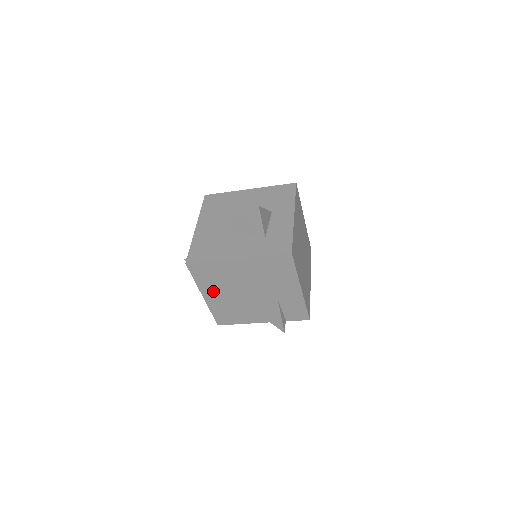
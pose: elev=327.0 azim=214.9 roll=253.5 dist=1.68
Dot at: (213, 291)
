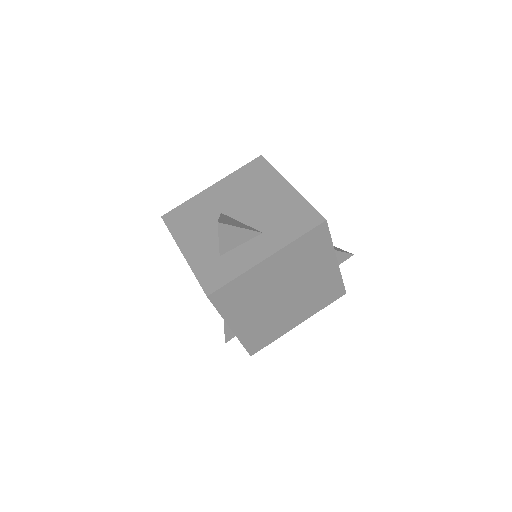
Dot at: occluded
